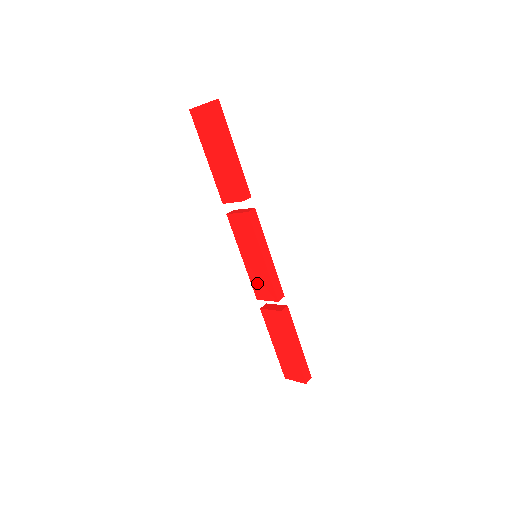
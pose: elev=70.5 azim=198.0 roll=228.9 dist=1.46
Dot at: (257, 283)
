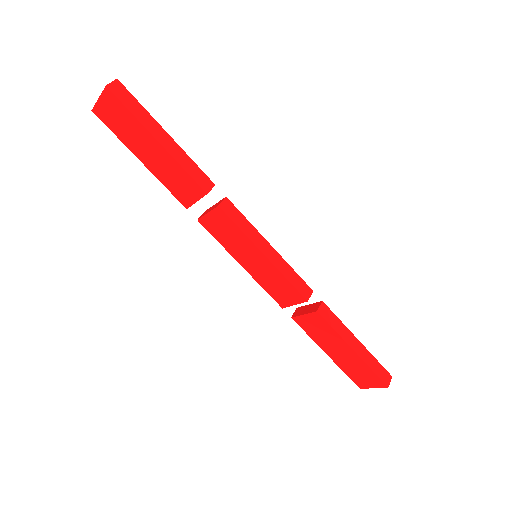
Dot at: (272, 288)
